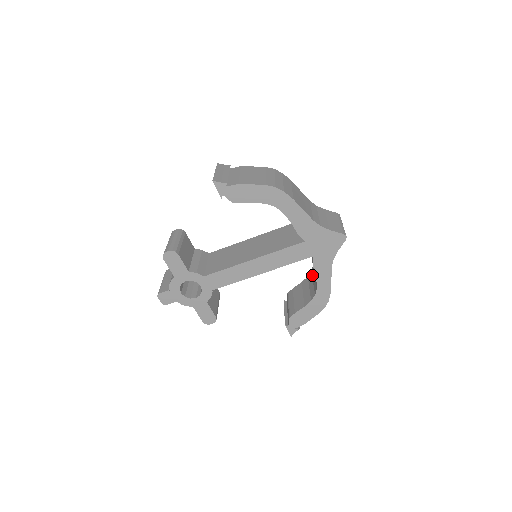
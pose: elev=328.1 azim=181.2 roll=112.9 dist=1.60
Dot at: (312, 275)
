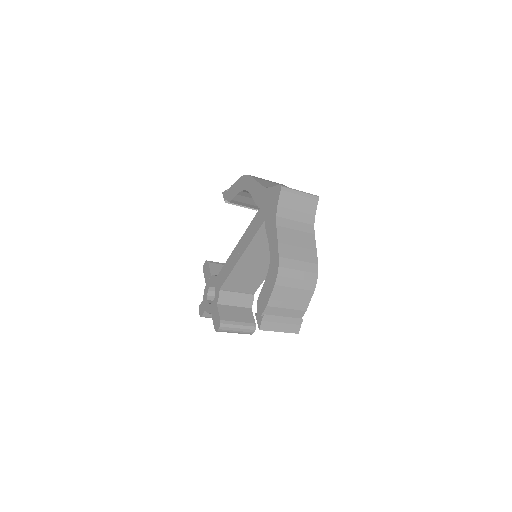
Dot at: occluded
